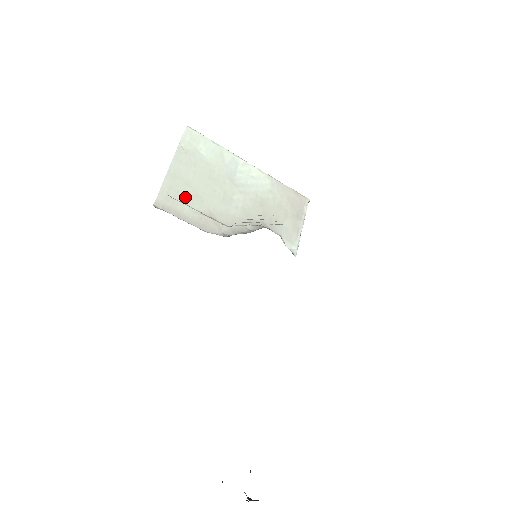
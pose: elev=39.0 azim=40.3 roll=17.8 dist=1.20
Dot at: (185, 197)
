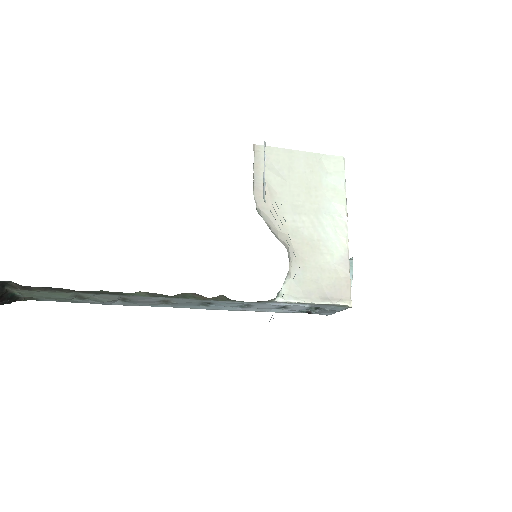
Dot at: (277, 169)
